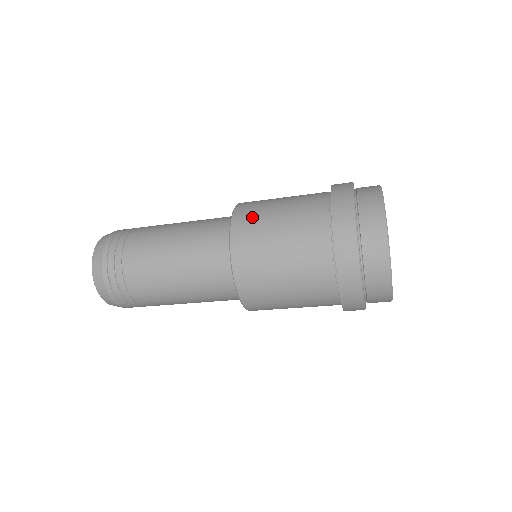
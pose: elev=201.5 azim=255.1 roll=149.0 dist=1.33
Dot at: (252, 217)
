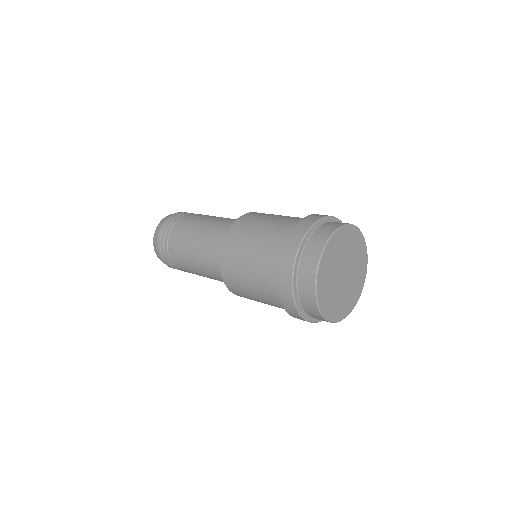
Dot at: (254, 216)
